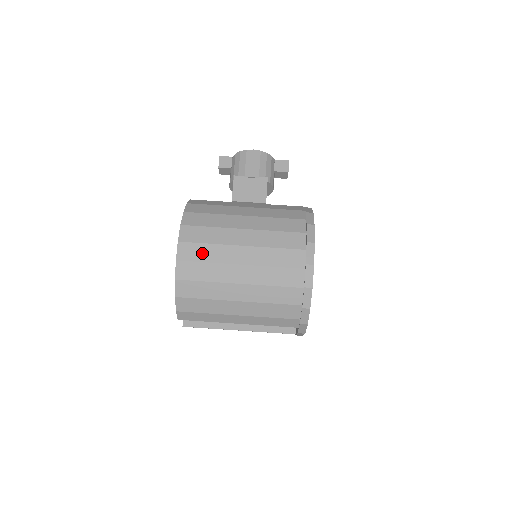
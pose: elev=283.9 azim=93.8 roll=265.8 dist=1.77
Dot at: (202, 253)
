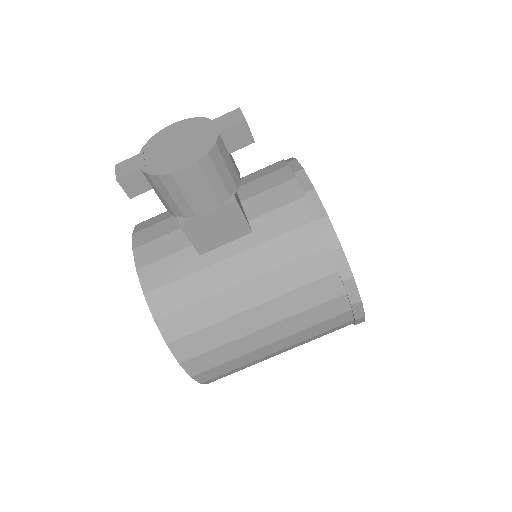
Dot at: (226, 368)
